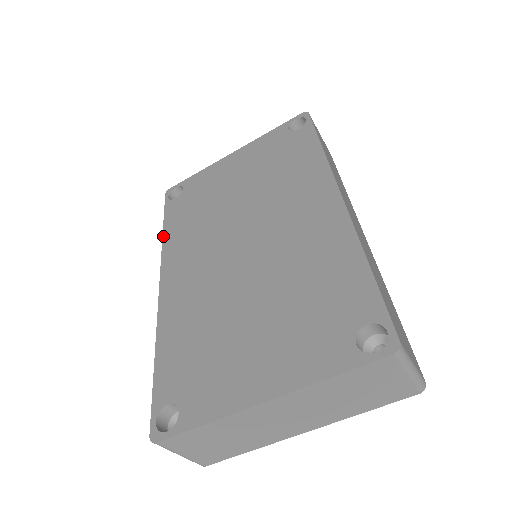
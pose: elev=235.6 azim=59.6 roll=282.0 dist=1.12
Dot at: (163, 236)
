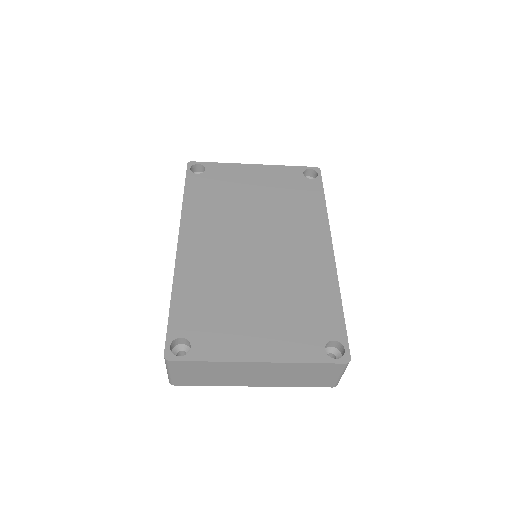
Dot at: (183, 202)
